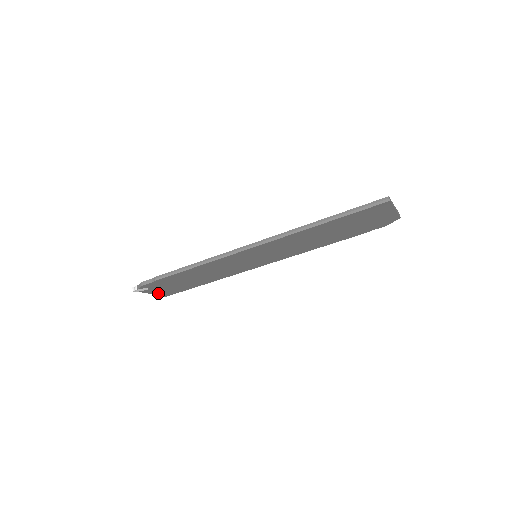
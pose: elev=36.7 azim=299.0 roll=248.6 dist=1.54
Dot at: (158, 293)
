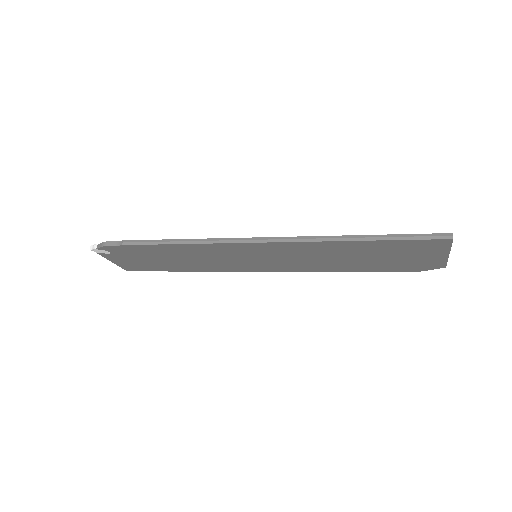
Dot at: (119, 263)
